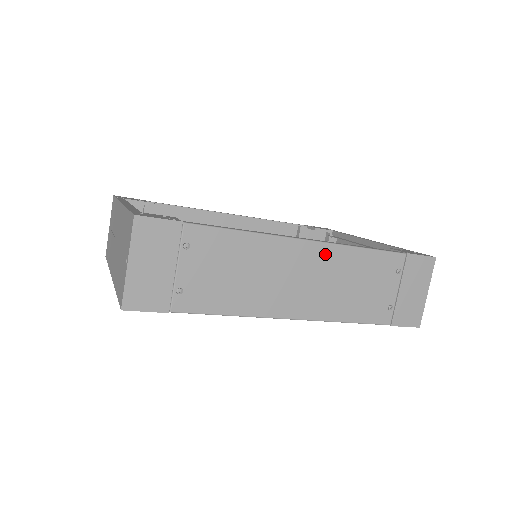
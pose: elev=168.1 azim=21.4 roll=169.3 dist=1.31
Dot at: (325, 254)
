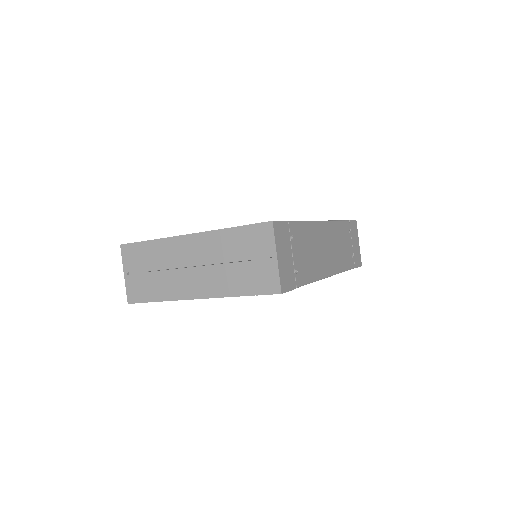
Dot at: (330, 228)
